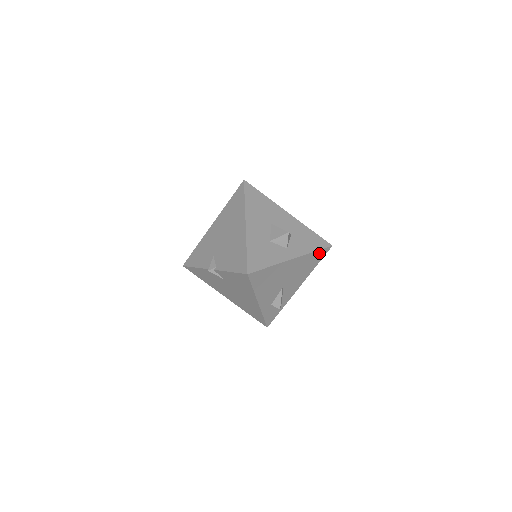
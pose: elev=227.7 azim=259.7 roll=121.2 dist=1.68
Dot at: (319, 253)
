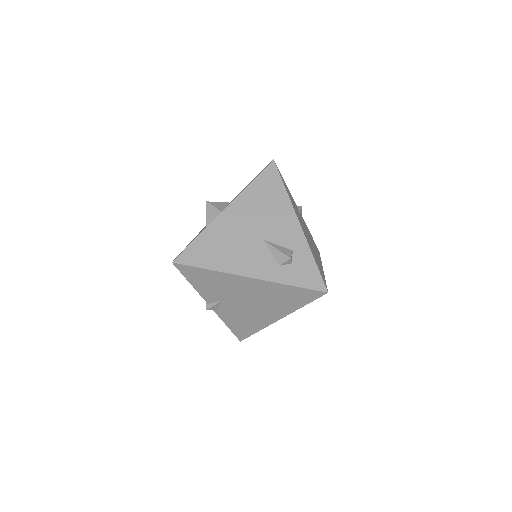
Dot at: occluded
